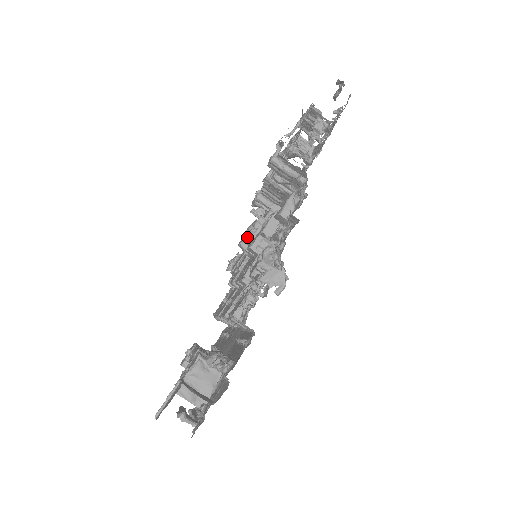
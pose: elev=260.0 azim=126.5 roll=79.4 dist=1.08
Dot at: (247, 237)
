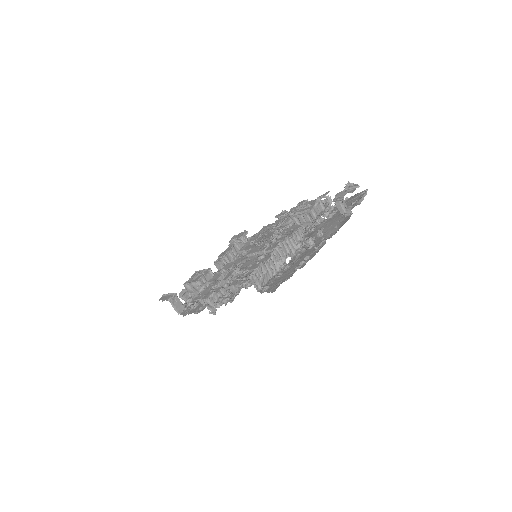
Dot at: (275, 228)
